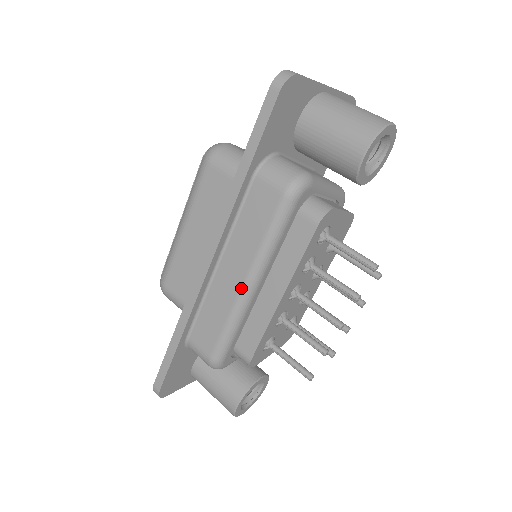
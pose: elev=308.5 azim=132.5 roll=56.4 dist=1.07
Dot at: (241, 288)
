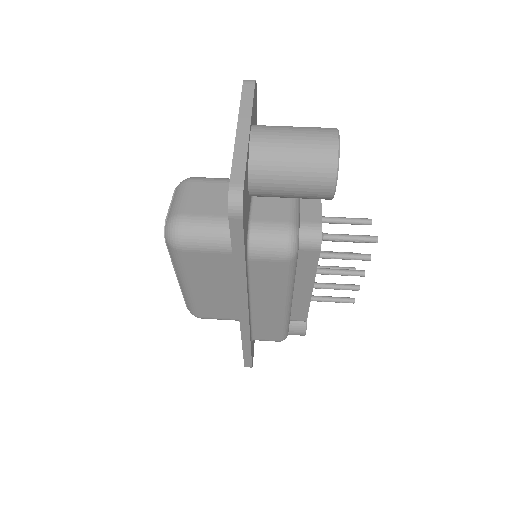
Dot at: (282, 310)
